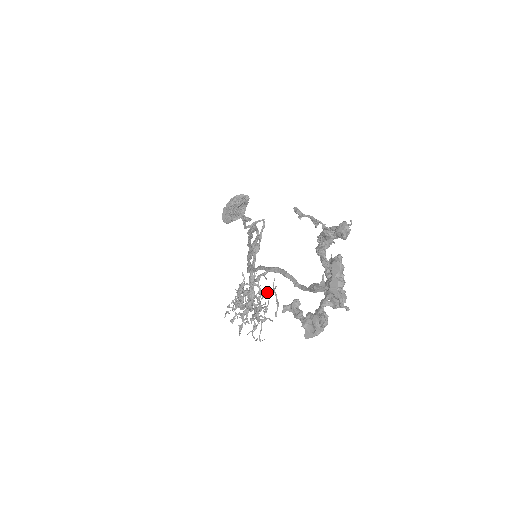
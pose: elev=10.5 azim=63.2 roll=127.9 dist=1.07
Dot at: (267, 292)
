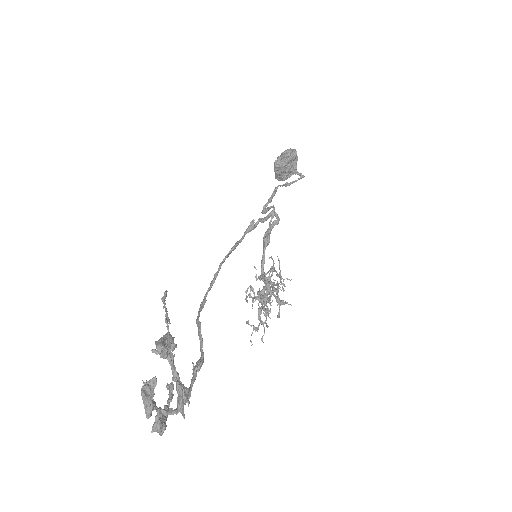
Dot at: (263, 297)
